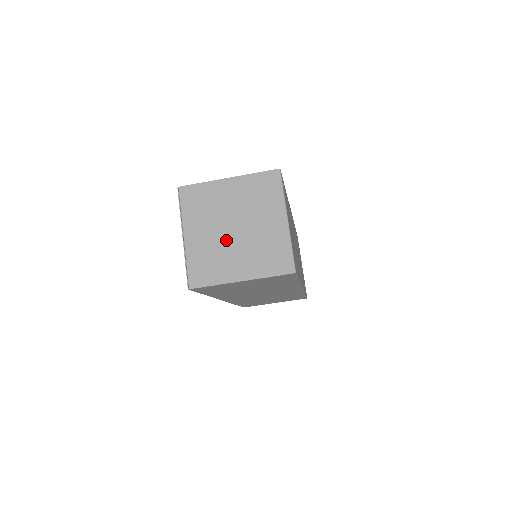
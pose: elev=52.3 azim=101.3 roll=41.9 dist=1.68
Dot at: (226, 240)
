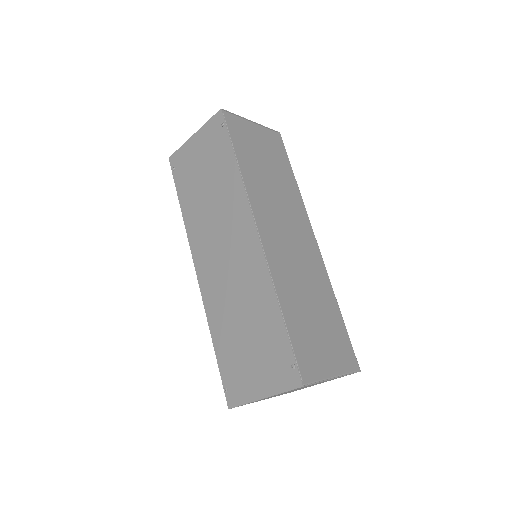
Dot at: occluded
